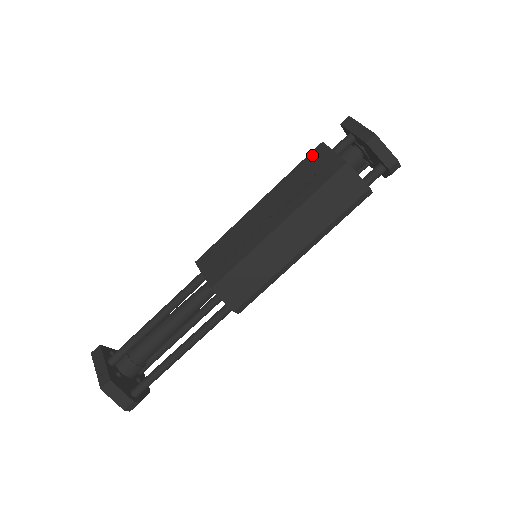
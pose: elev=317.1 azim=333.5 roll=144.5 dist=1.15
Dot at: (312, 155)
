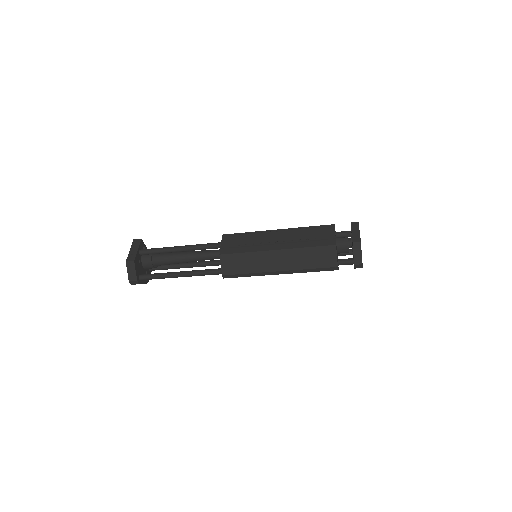
Dot at: (324, 227)
